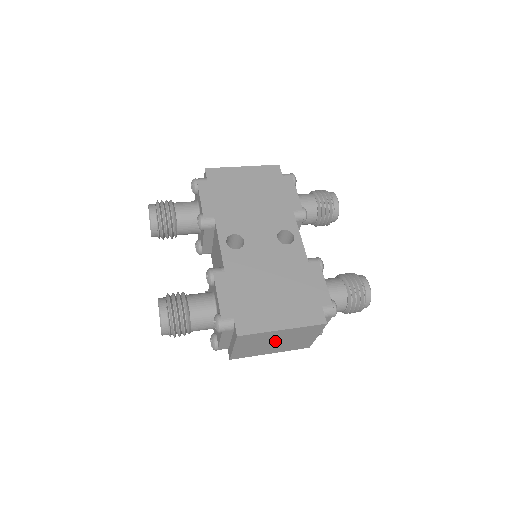
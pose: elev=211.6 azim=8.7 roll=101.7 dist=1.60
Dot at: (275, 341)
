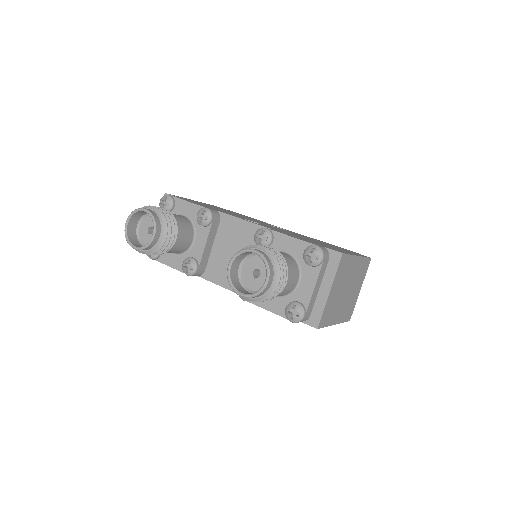
Dot at: (347, 287)
